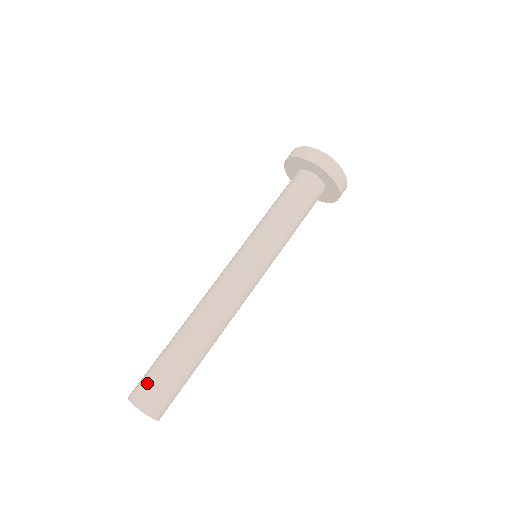
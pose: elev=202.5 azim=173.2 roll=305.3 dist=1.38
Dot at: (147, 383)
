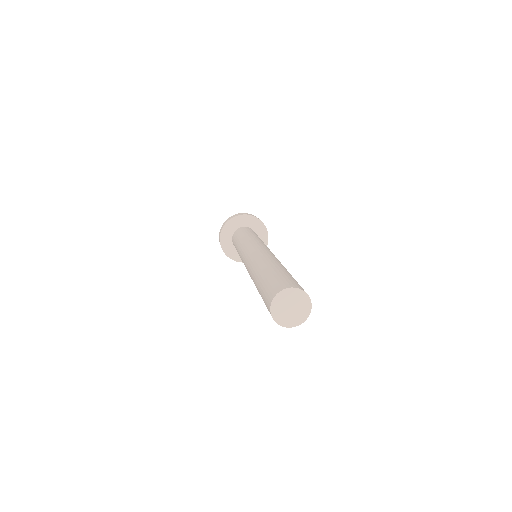
Dot at: (275, 283)
